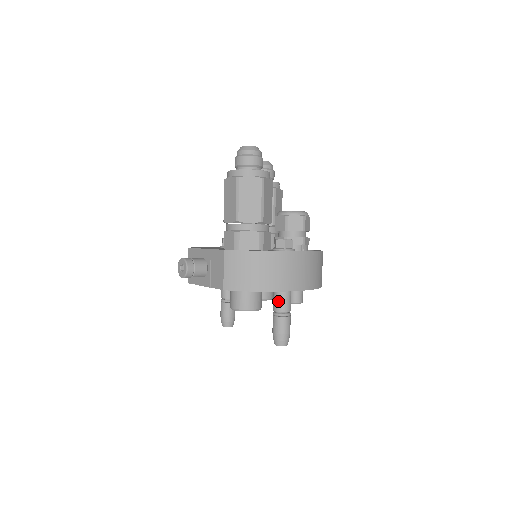
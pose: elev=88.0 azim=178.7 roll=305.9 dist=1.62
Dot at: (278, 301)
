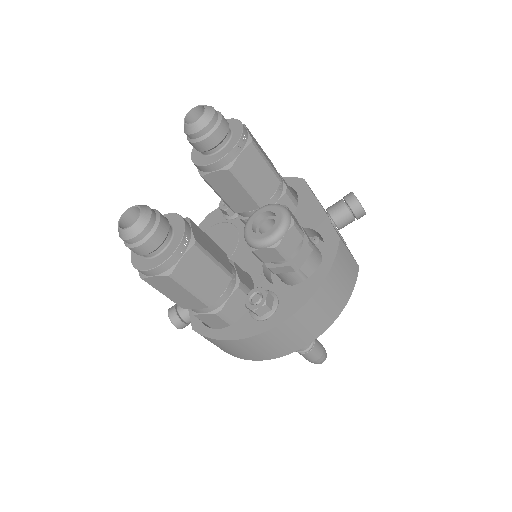
Dot at: occluded
